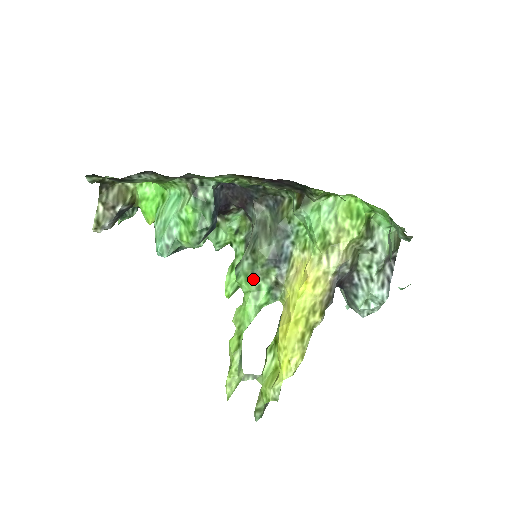
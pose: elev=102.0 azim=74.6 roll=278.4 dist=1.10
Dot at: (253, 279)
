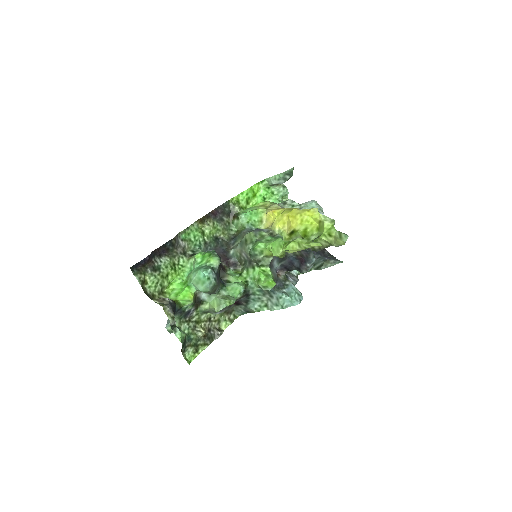
Dot at: (260, 241)
